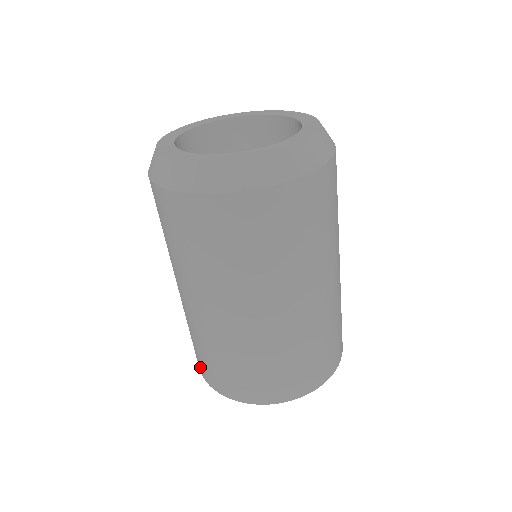
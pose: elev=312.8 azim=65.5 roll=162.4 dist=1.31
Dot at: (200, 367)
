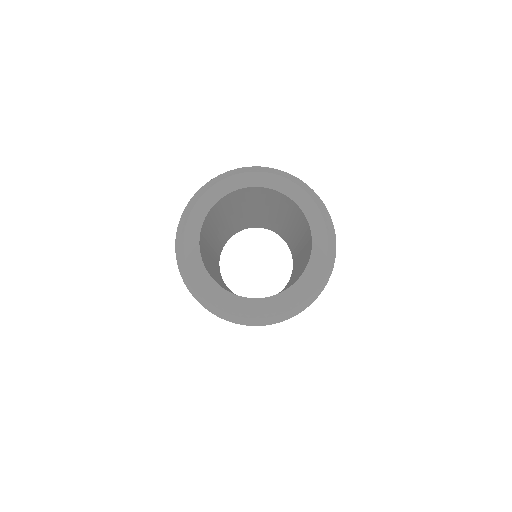
Dot at: occluded
